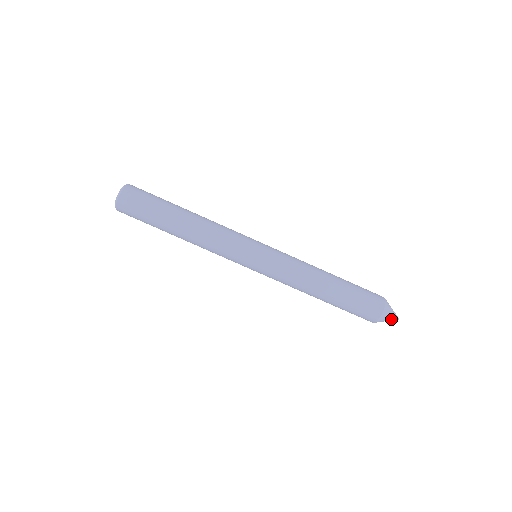
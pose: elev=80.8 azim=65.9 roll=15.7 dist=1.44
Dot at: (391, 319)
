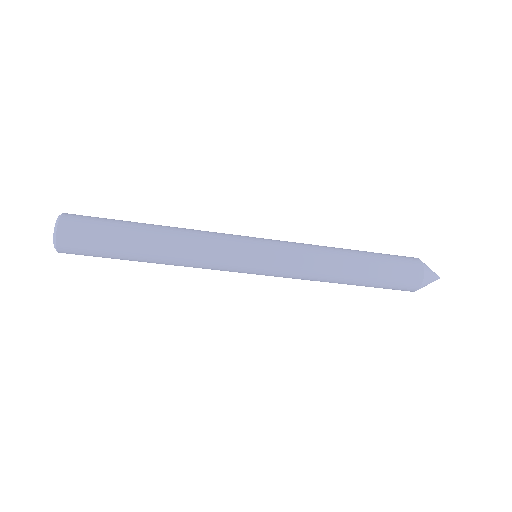
Dot at: occluded
